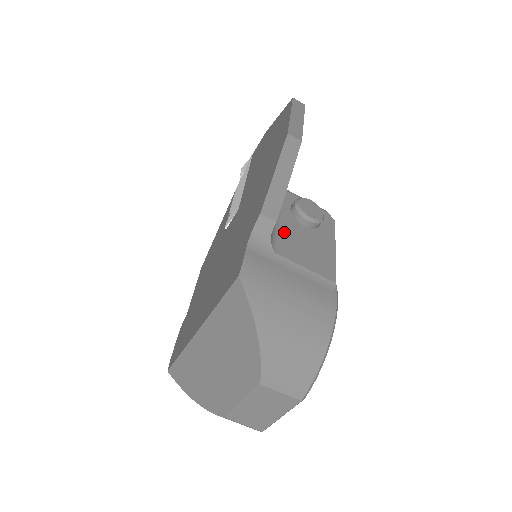
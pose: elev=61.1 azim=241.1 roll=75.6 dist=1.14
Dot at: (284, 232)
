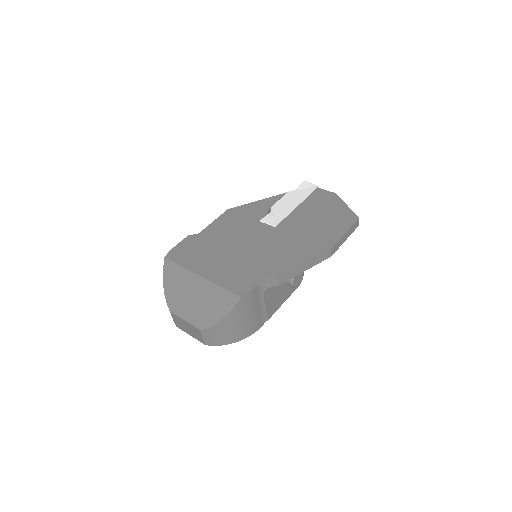
Dot at: occluded
